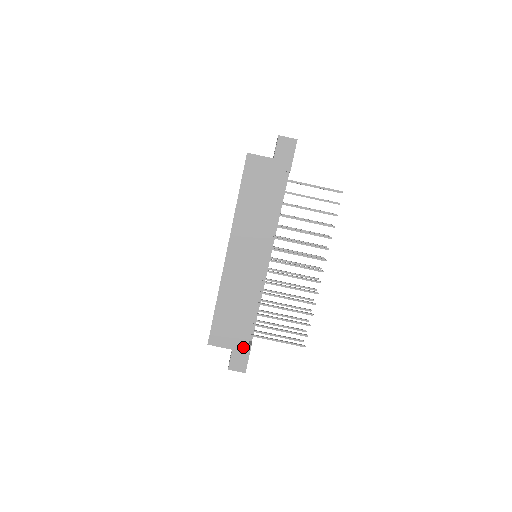
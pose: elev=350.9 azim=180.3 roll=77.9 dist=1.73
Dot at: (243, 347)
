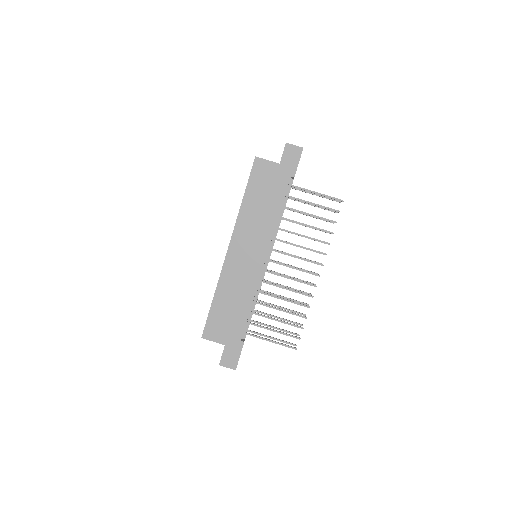
Dot at: (236, 343)
